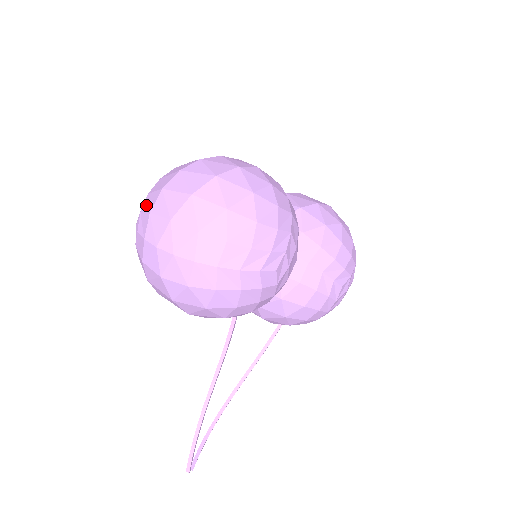
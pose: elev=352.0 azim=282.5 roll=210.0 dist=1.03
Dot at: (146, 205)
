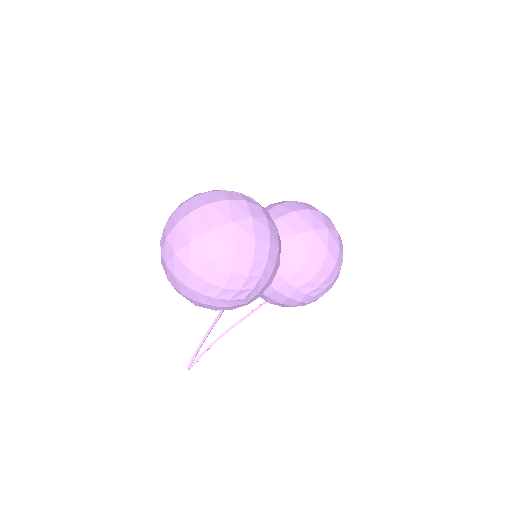
Dot at: (167, 226)
